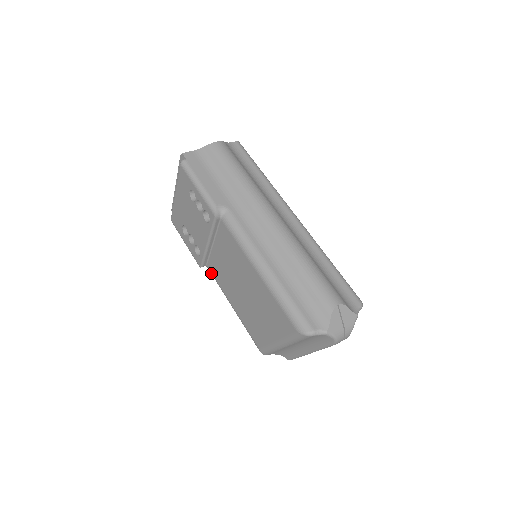
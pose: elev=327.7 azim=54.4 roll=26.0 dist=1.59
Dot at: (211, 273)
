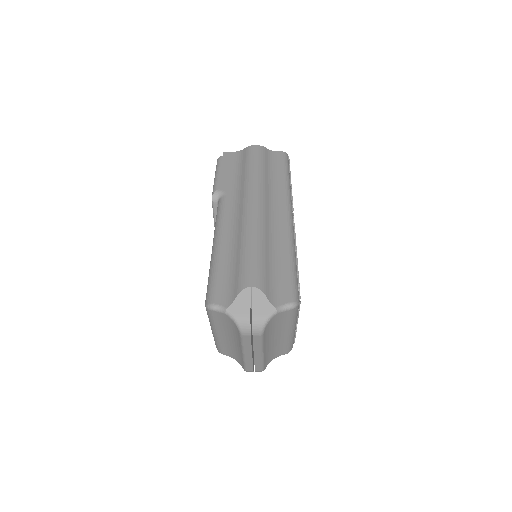
Dot at: occluded
